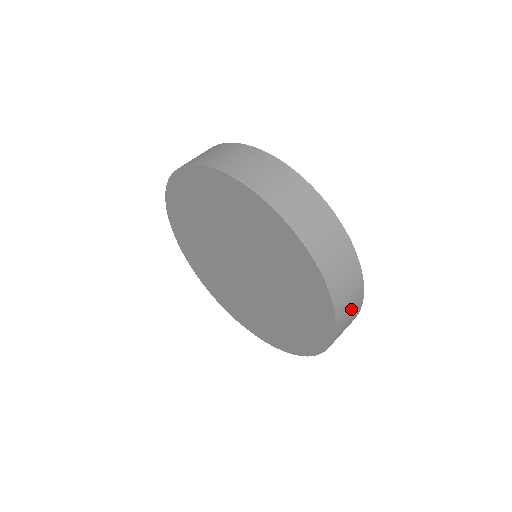
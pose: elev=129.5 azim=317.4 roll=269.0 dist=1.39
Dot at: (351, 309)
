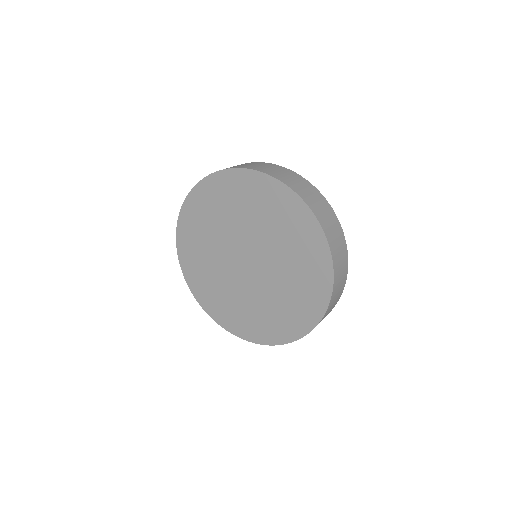
Dot at: occluded
